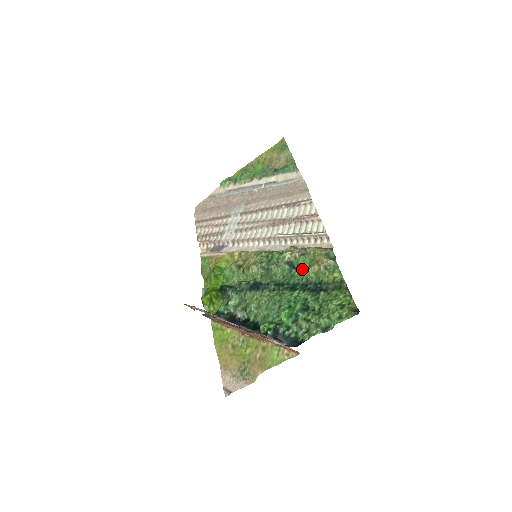
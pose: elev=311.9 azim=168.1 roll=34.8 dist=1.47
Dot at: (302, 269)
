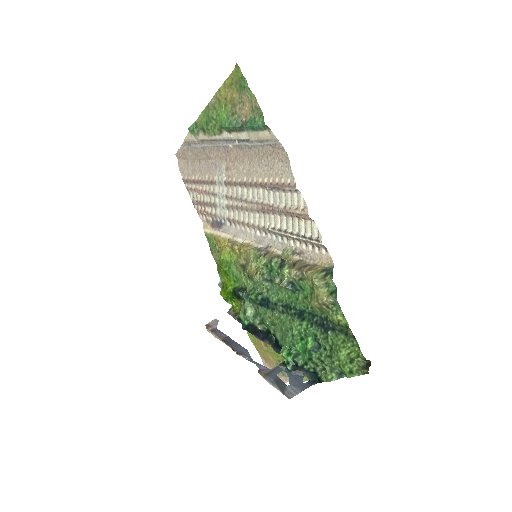
Dot at: (305, 295)
